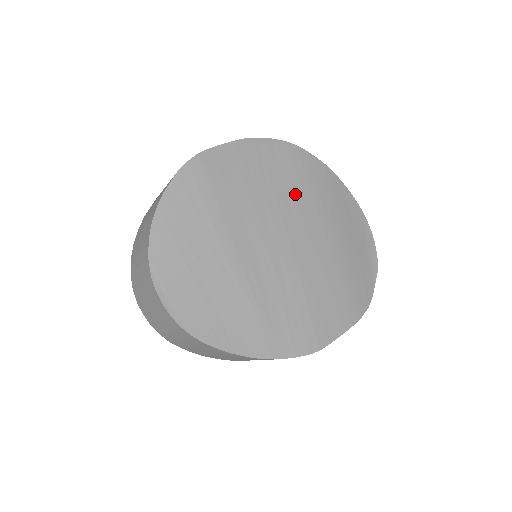
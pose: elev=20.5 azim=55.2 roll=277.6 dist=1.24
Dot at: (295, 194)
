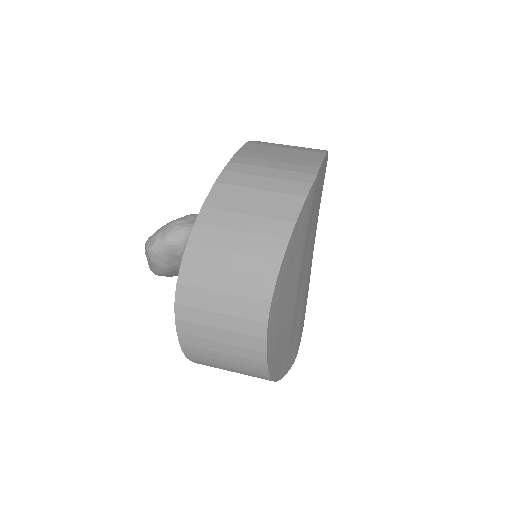
Dot at: (318, 211)
